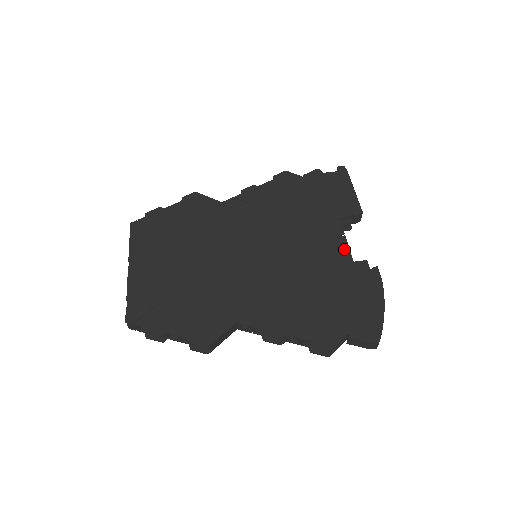
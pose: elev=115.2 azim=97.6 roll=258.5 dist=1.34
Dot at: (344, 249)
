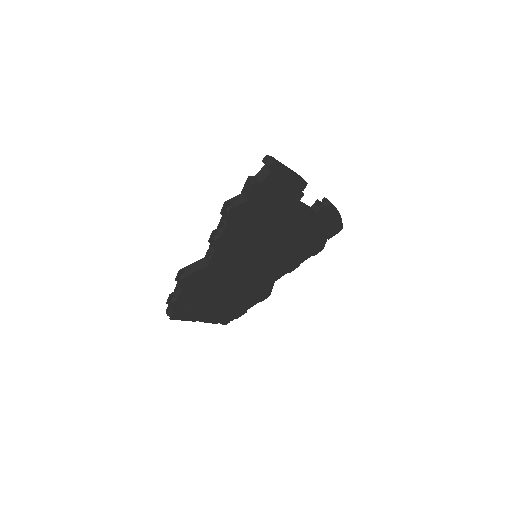
Dot at: (307, 213)
